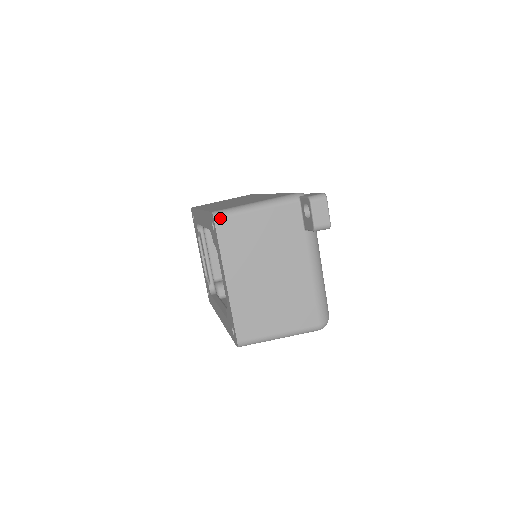
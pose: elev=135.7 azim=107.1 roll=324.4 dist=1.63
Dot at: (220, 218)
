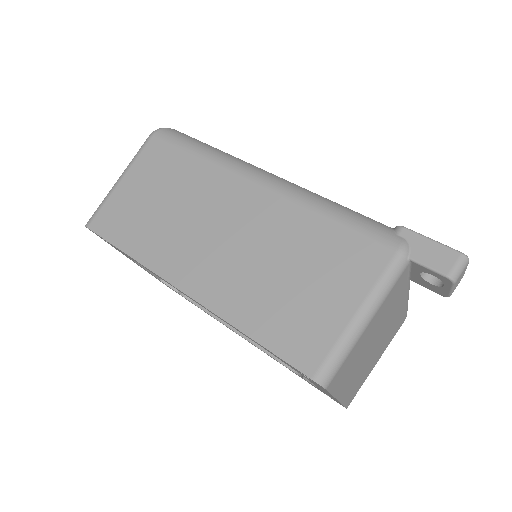
Dot at: (331, 380)
